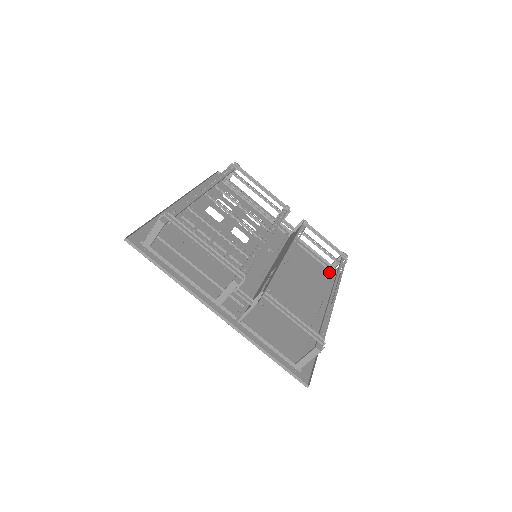
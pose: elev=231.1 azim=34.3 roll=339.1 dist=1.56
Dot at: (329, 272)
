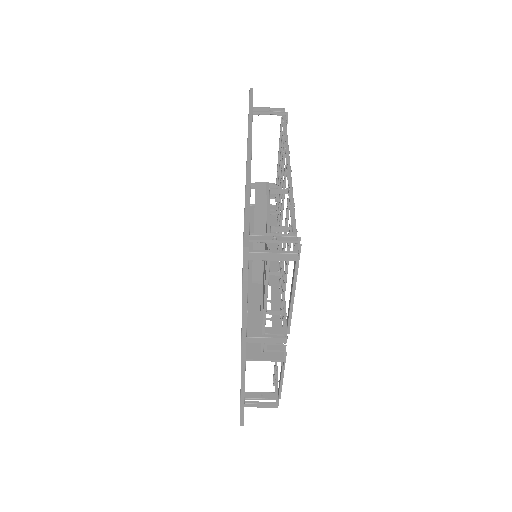
Dot at: occluded
